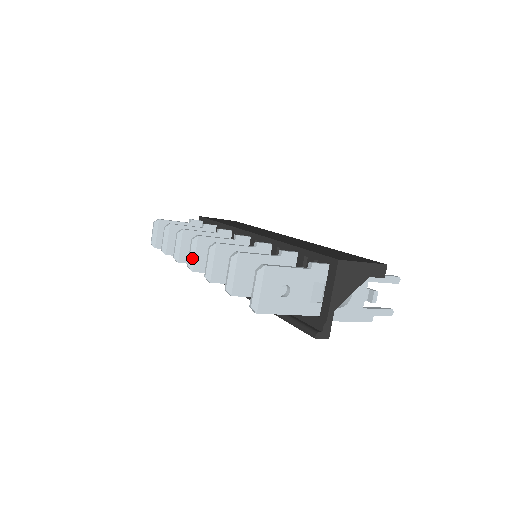
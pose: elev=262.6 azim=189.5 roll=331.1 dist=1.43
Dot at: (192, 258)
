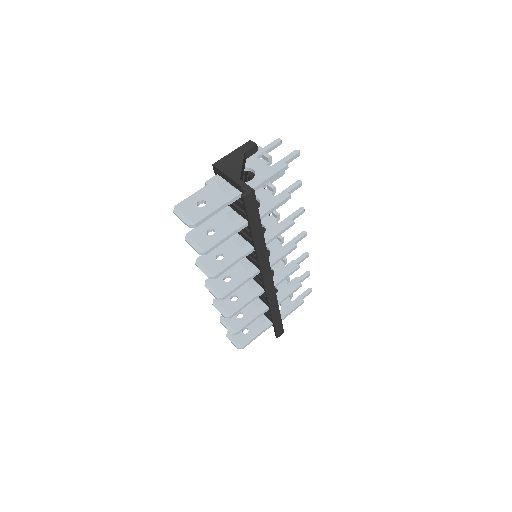
Dot at: (214, 293)
